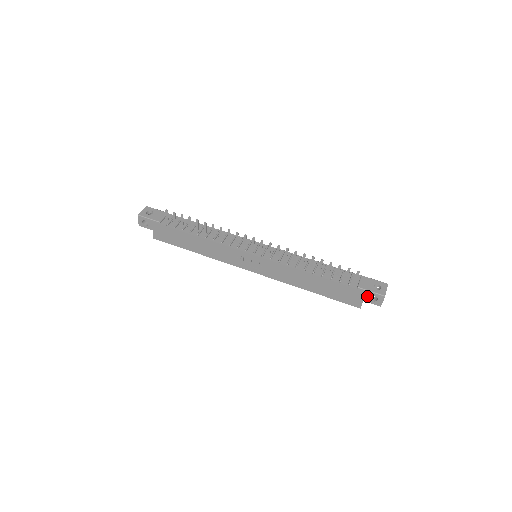
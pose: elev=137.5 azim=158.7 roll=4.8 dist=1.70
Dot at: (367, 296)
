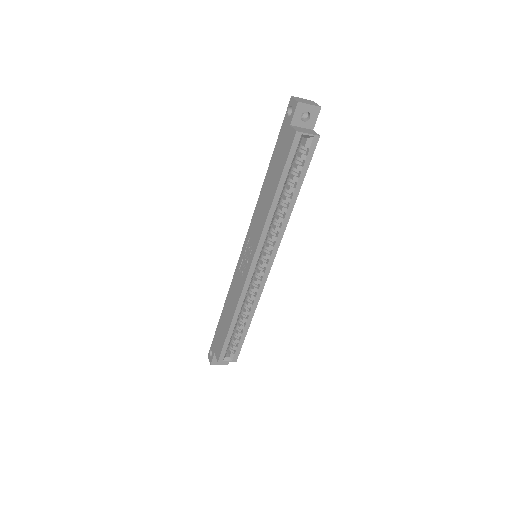
Dot at: (287, 120)
